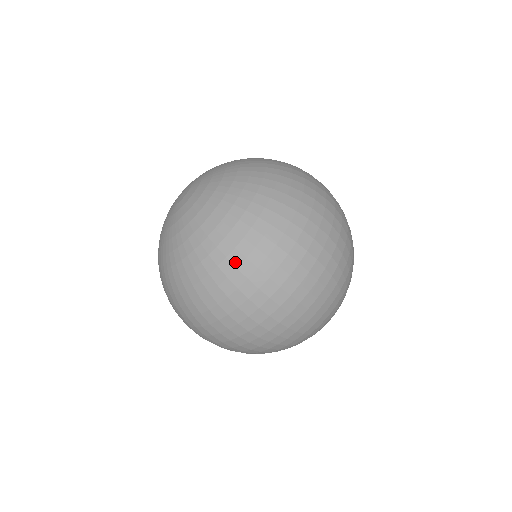
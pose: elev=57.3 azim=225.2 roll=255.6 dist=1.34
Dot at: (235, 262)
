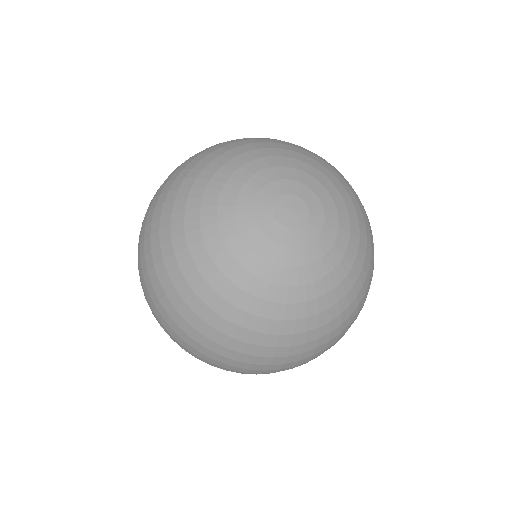
Dot at: (370, 284)
